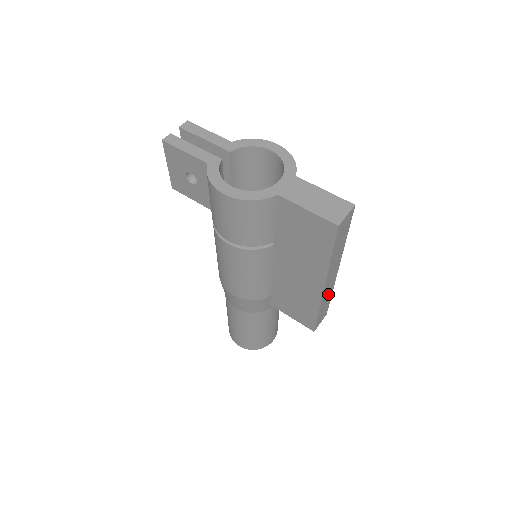
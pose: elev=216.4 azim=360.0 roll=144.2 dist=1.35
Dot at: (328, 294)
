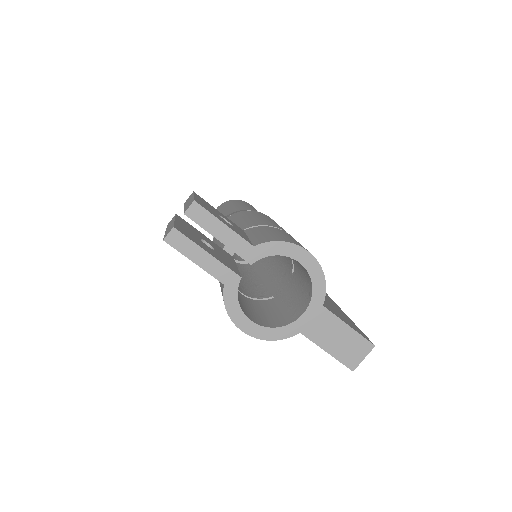
Dot at: occluded
